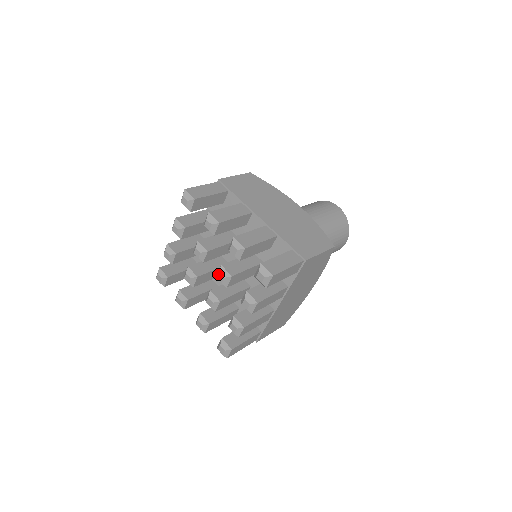
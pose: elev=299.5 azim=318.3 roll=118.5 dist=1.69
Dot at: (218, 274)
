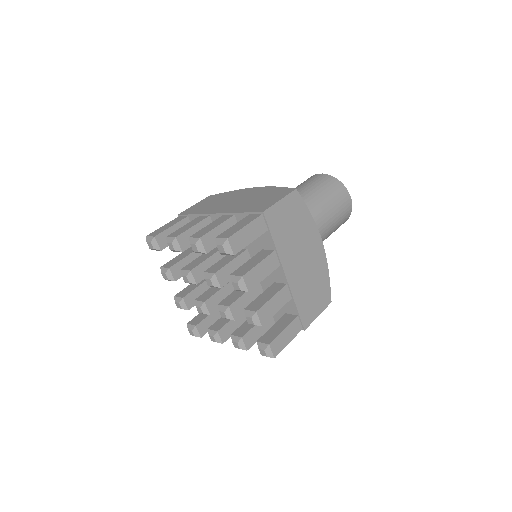
Dot at: (222, 312)
